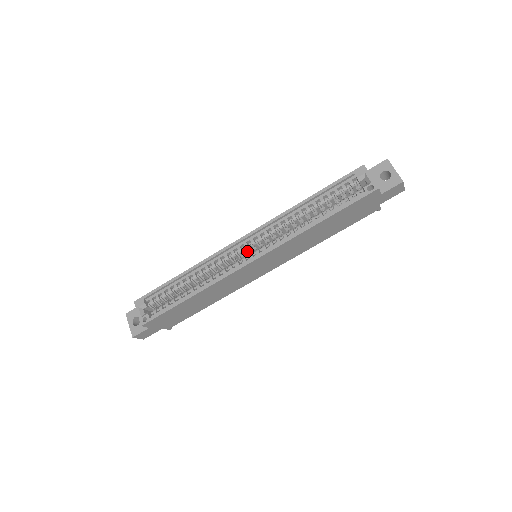
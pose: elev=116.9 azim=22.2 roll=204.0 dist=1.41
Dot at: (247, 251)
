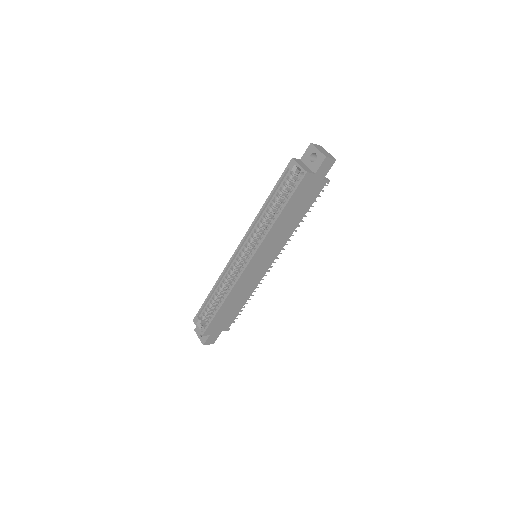
Dot at: (245, 256)
